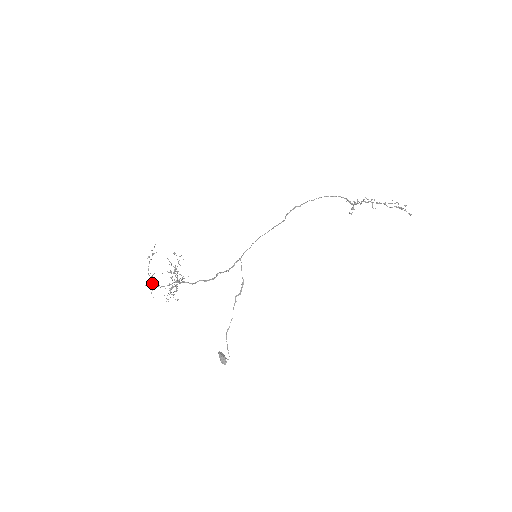
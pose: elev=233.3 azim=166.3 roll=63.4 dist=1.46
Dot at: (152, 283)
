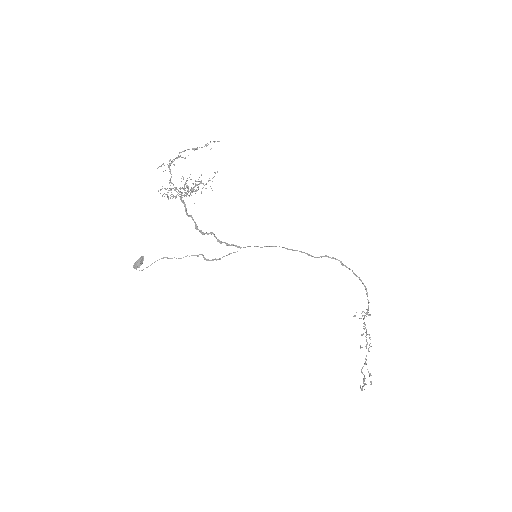
Dot at: occluded
